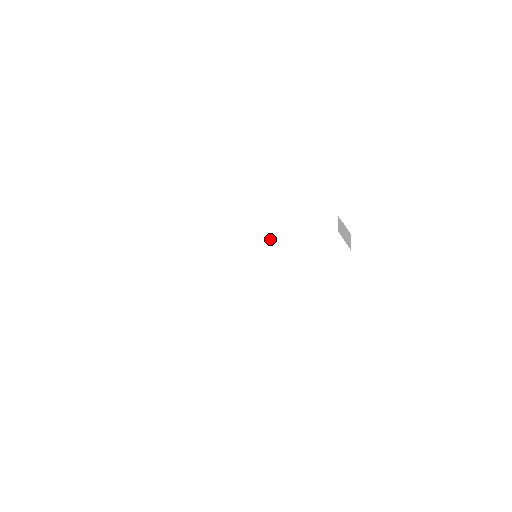
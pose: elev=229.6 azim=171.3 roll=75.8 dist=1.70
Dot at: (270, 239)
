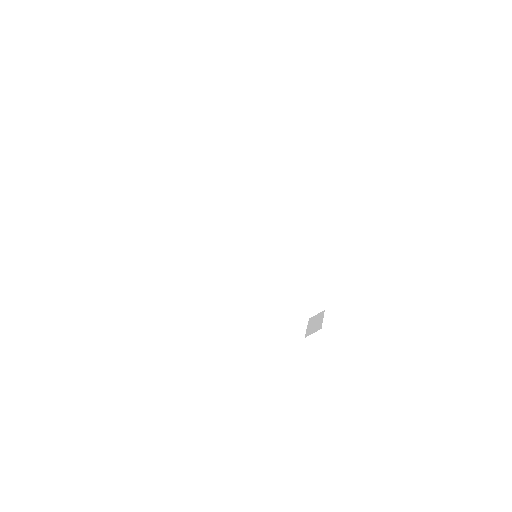
Dot at: (275, 261)
